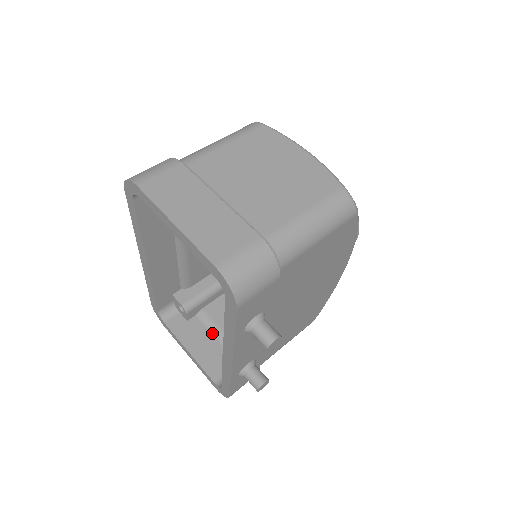
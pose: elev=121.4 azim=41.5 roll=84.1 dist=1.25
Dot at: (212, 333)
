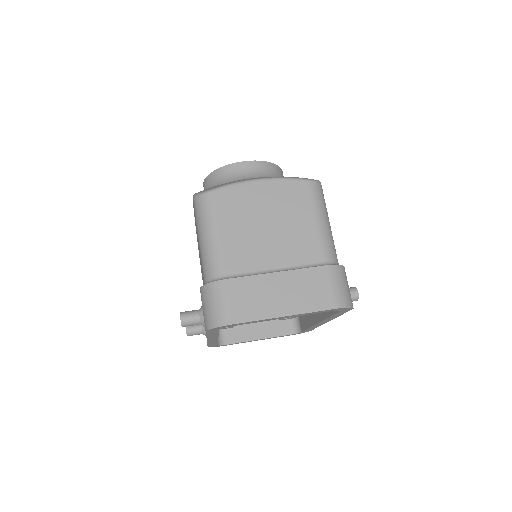
Dot at: occluded
